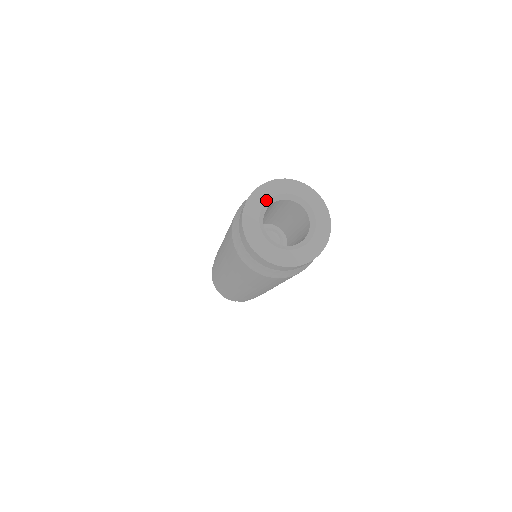
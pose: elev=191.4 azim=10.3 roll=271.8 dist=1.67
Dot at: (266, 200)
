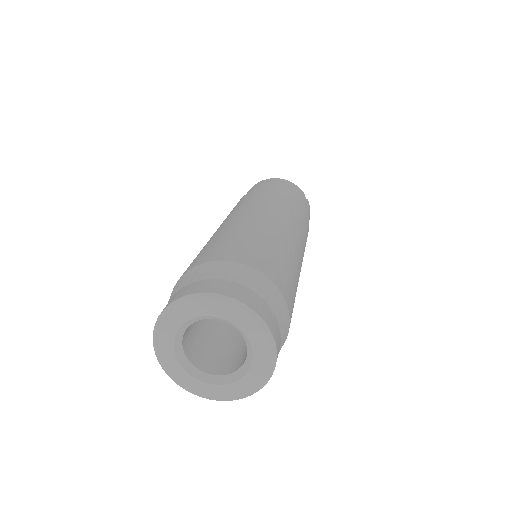
Dot at: (218, 316)
